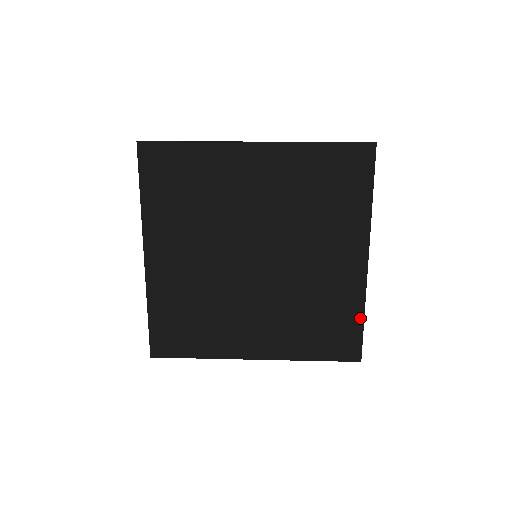
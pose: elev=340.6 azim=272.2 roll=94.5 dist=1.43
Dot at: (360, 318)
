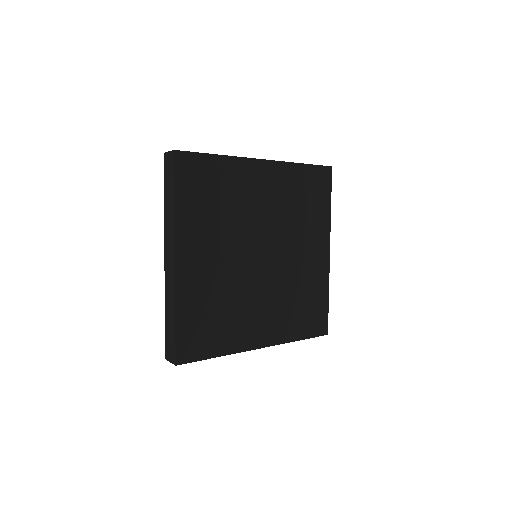
Dot at: (326, 299)
